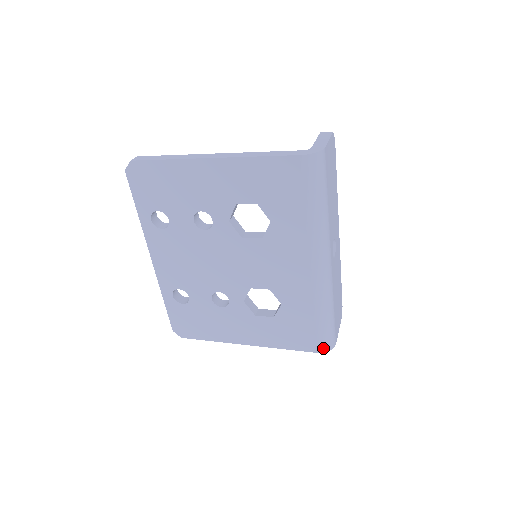
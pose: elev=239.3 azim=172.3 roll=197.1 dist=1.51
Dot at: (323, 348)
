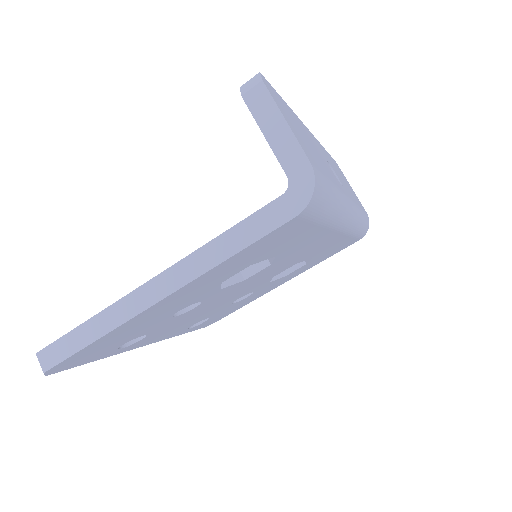
Dot at: (364, 235)
